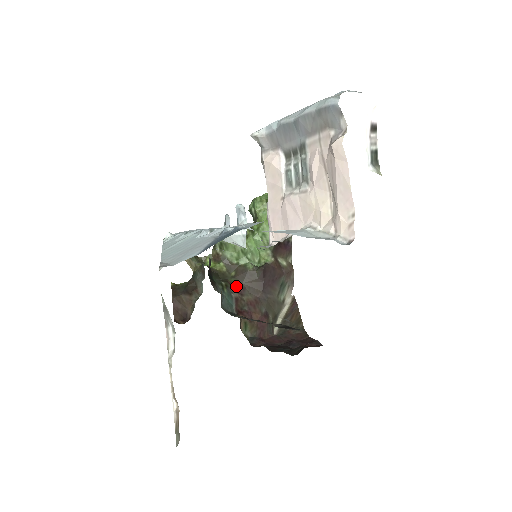
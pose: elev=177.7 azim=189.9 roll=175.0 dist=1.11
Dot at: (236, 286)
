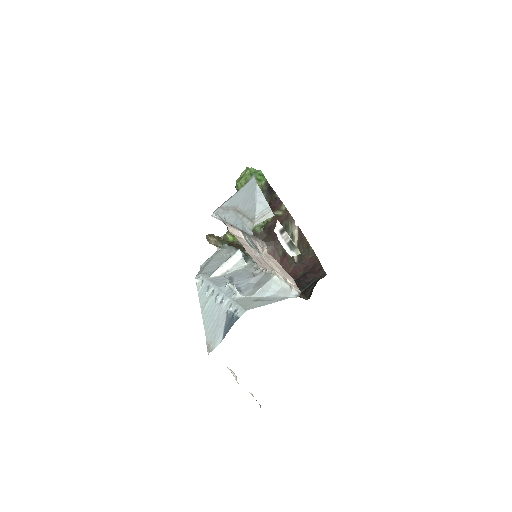
Dot at: occluded
